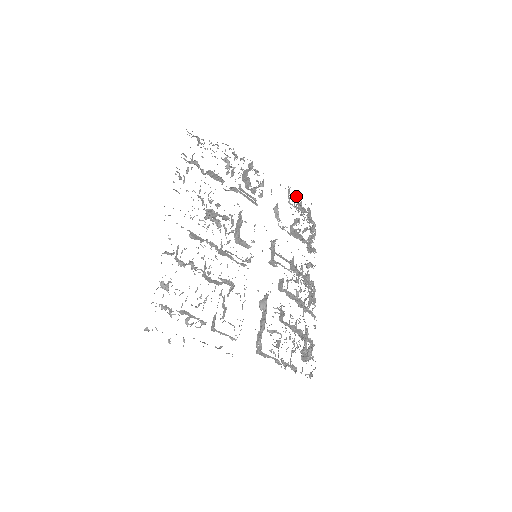
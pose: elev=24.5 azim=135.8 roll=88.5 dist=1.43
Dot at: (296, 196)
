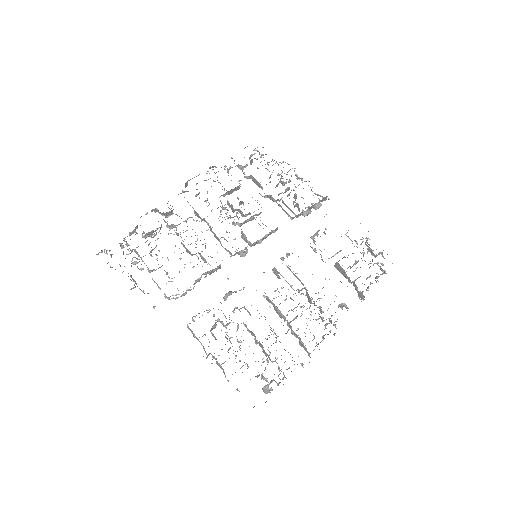
Dot at: occluded
